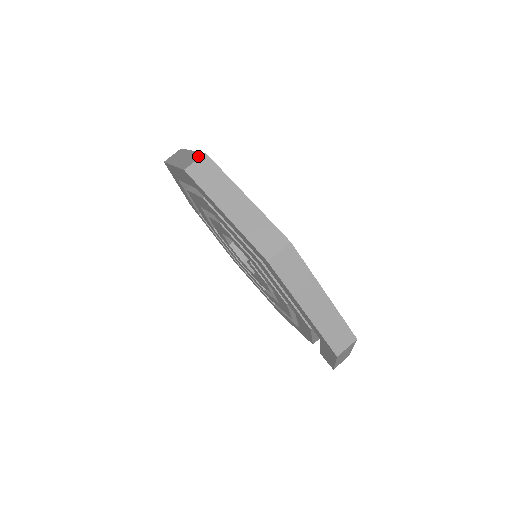
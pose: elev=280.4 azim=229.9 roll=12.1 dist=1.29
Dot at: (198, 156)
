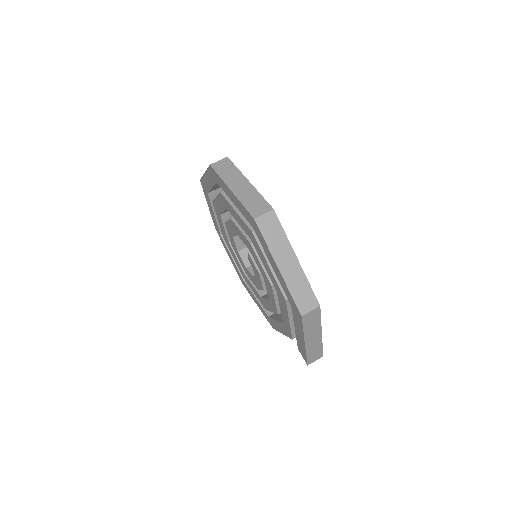
Dot at: occluded
